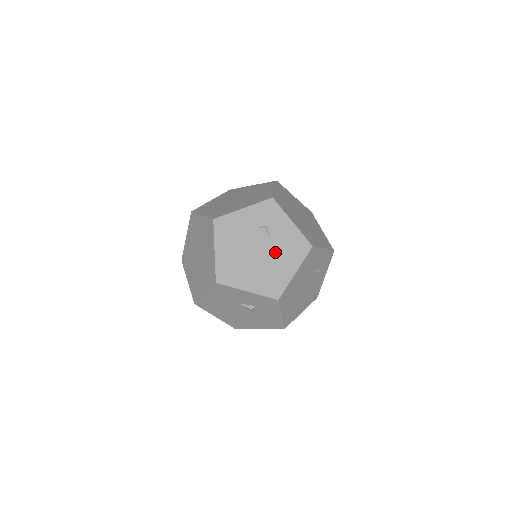
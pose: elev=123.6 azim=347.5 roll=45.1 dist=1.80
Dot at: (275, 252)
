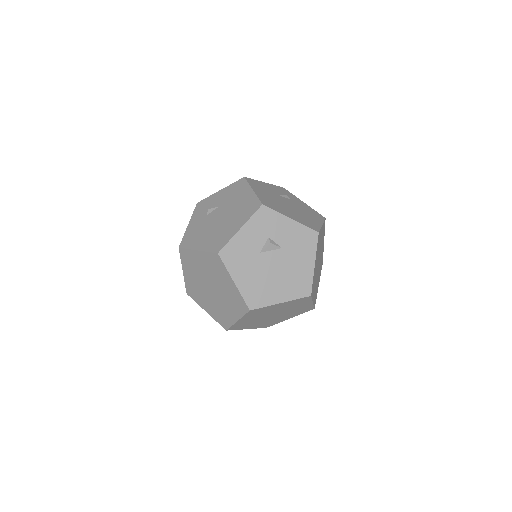
Dot at: (229, 204)
